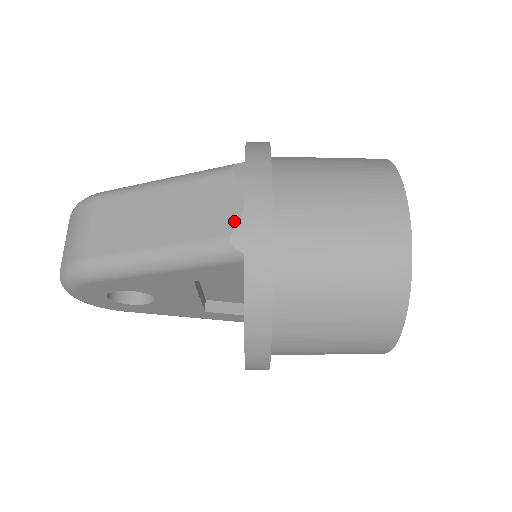
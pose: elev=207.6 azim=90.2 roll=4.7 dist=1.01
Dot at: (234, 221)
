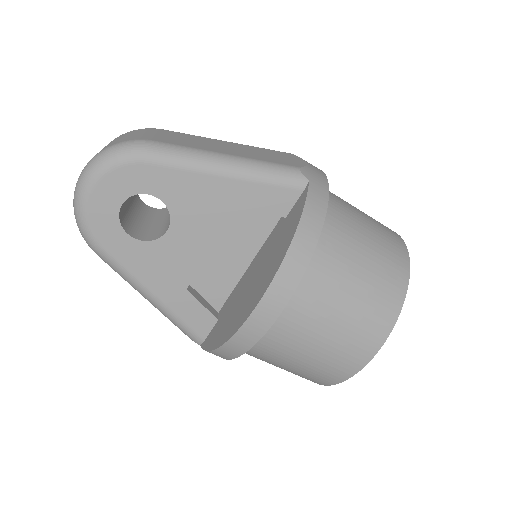
Dot at: (301, 165)
